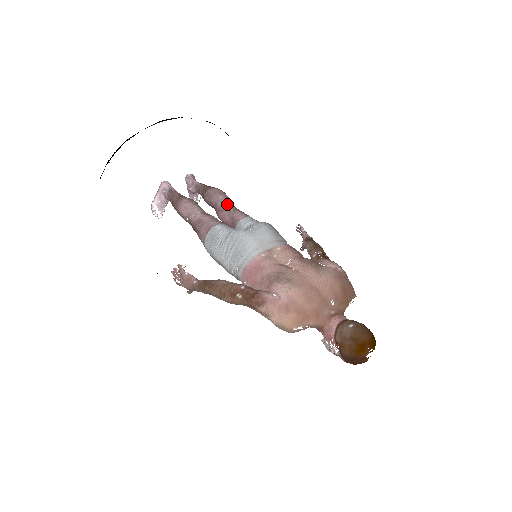
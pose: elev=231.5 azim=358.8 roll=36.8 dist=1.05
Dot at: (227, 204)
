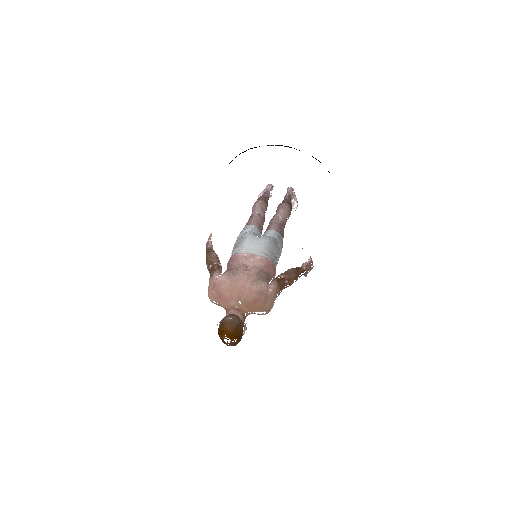
Dot at: (279, 217)
